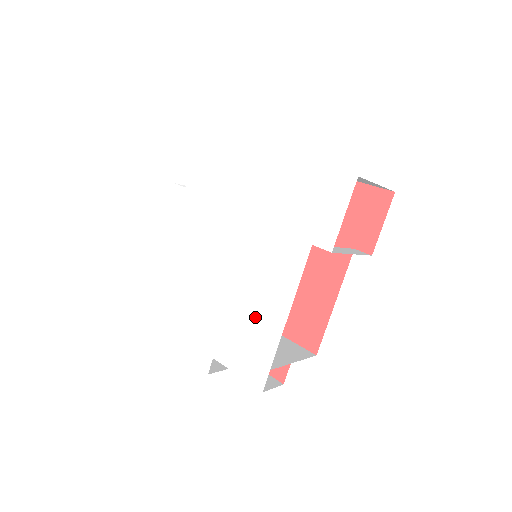
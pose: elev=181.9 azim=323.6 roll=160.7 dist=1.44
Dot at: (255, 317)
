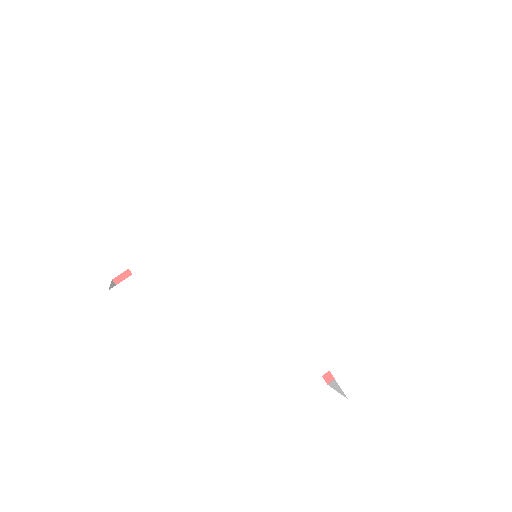
Dot at: (355, 269)
